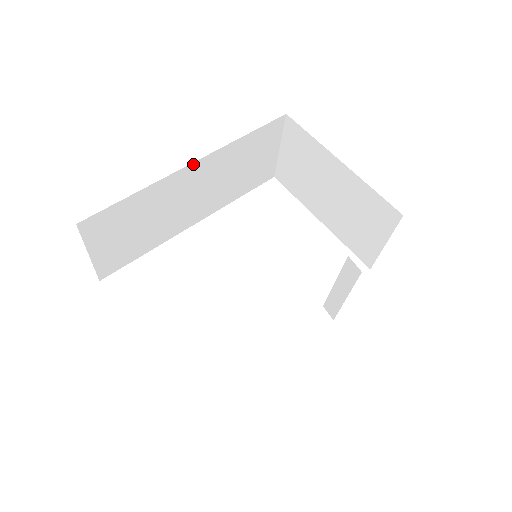
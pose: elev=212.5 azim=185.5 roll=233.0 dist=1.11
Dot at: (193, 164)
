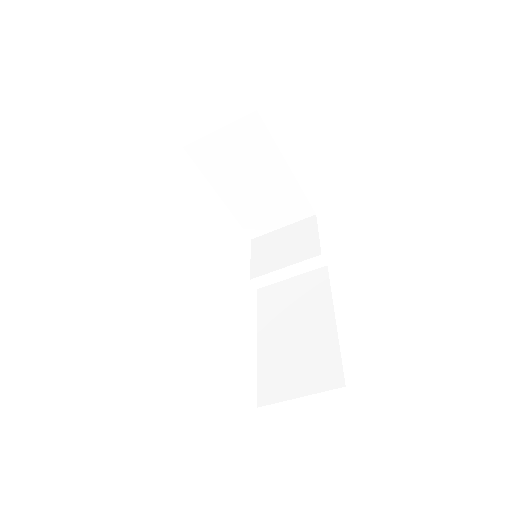
Dot at: occluded
